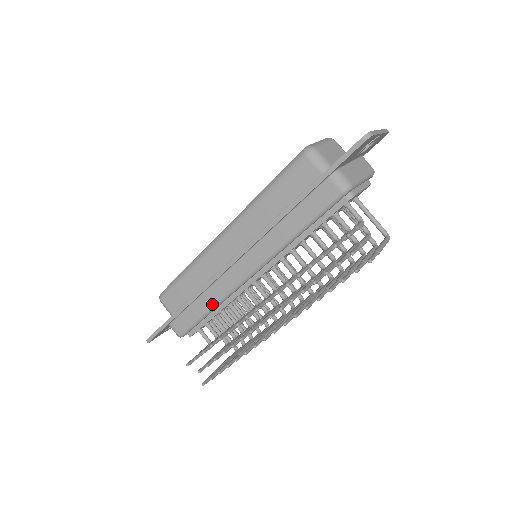
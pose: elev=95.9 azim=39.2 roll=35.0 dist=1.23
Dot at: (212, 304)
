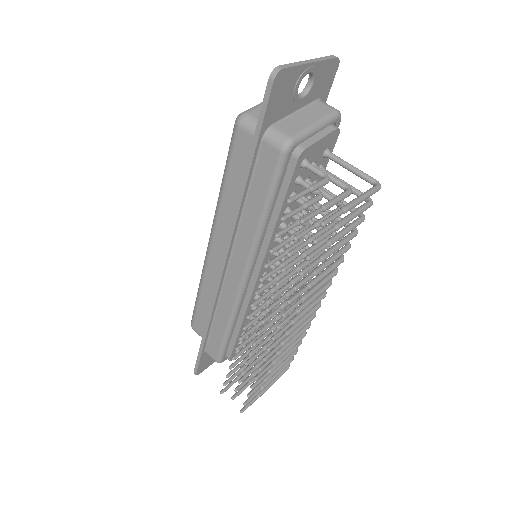
Dot at: (227, 321)
